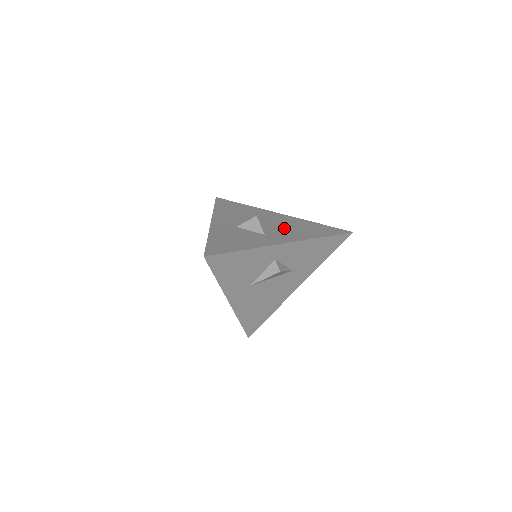
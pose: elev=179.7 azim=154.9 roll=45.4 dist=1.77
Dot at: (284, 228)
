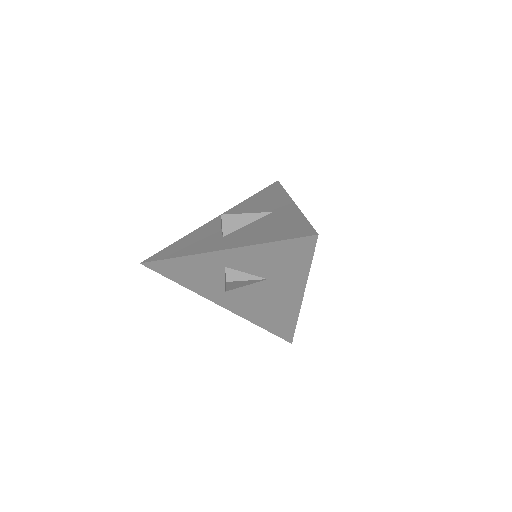
Dot at: (255, 227)
